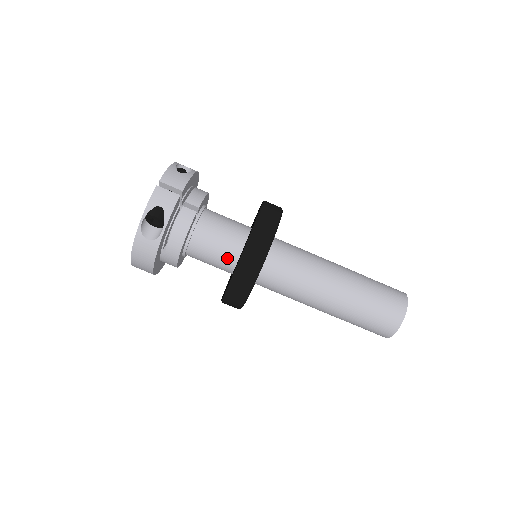
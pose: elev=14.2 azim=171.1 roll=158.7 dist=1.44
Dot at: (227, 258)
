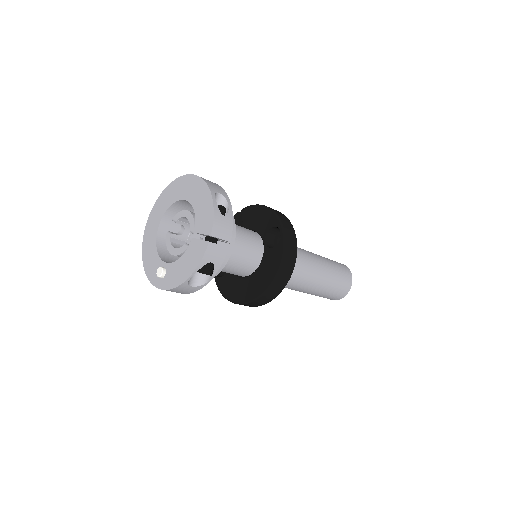
Dot at: (242, 272)
